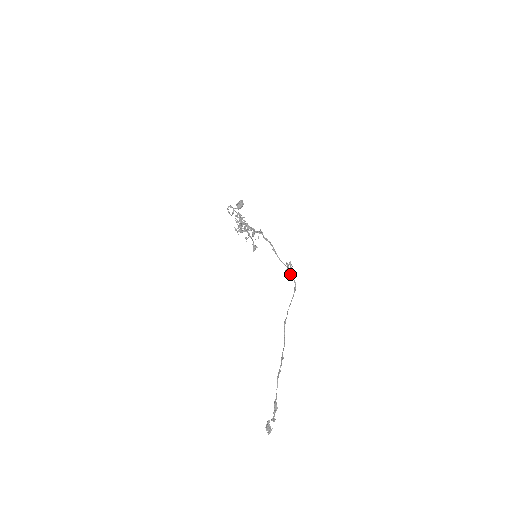
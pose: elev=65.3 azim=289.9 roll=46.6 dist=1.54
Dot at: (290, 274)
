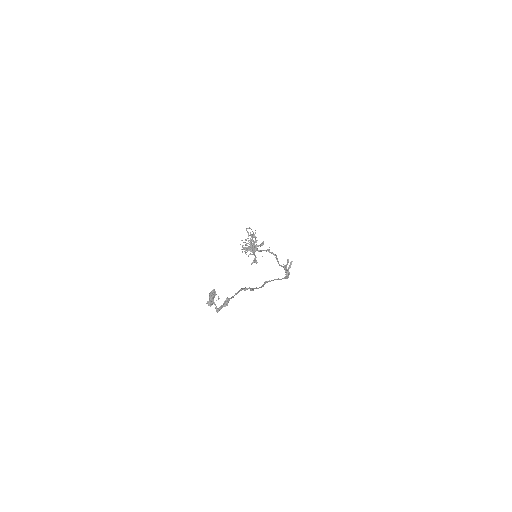
Dot at: (286, 270)
